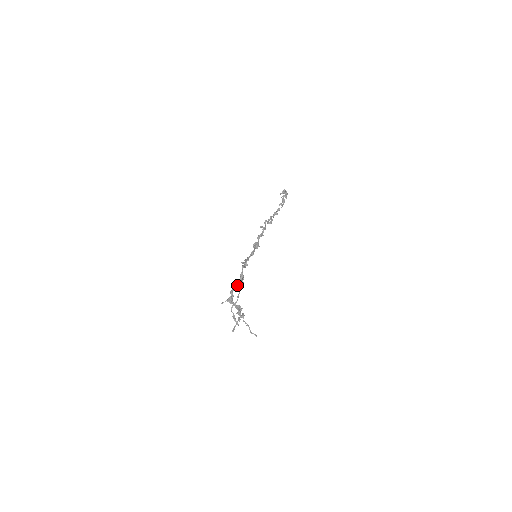
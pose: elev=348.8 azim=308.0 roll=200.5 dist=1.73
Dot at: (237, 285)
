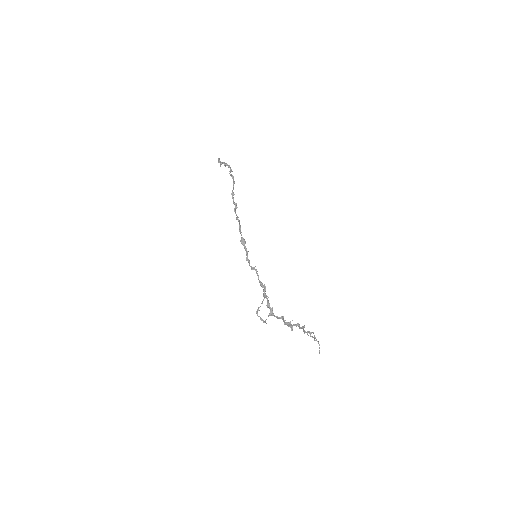
Dot at: (266, 296)
